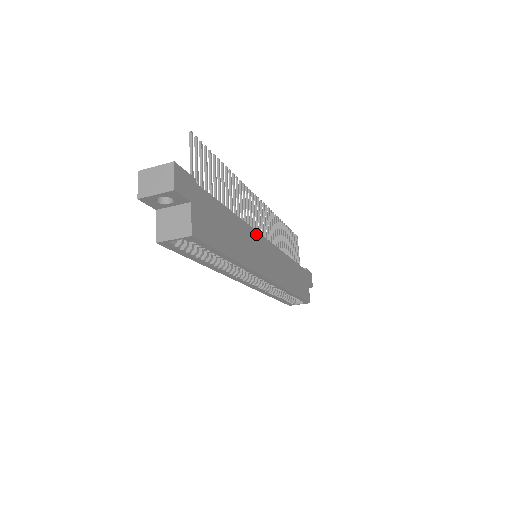
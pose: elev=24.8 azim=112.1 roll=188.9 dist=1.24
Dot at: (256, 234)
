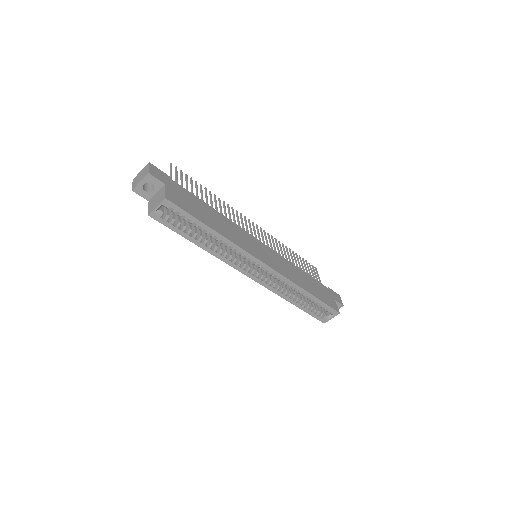
Dot at: (246, 233)
